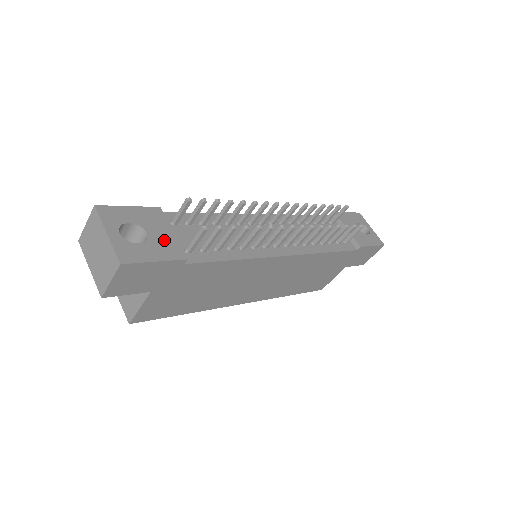
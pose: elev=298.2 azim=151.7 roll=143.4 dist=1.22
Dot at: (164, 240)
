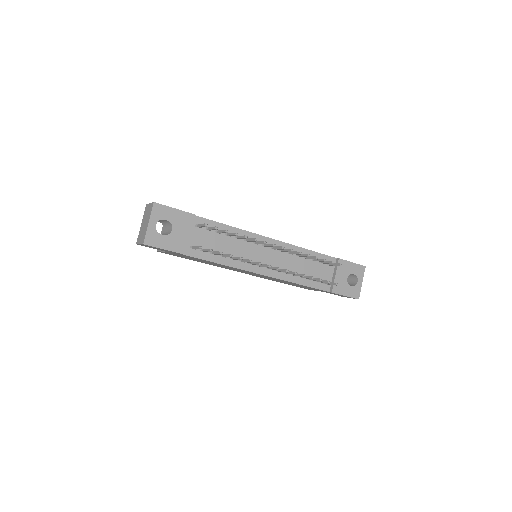
Dot at: (180, 238)
